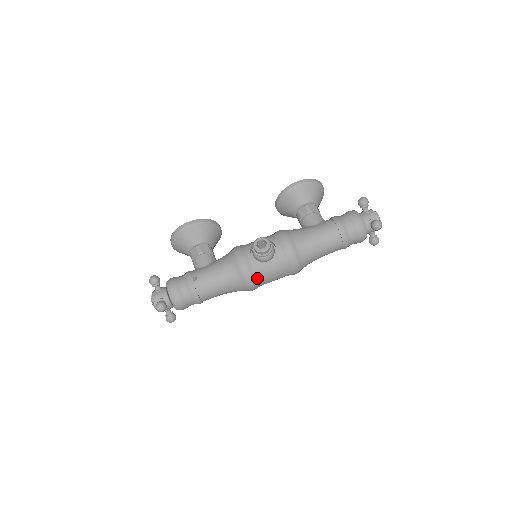
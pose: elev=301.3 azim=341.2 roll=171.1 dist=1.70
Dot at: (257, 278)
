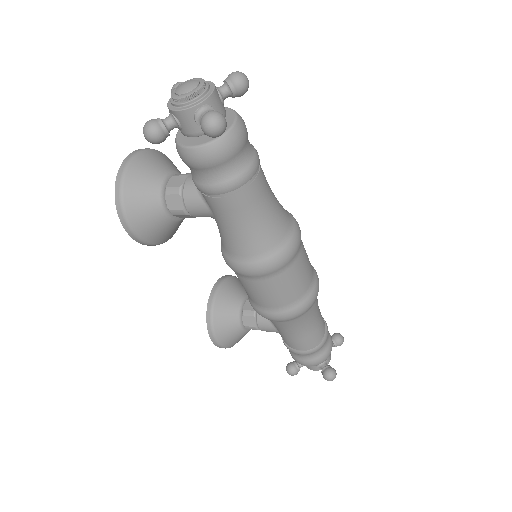
Dot at: occluded
